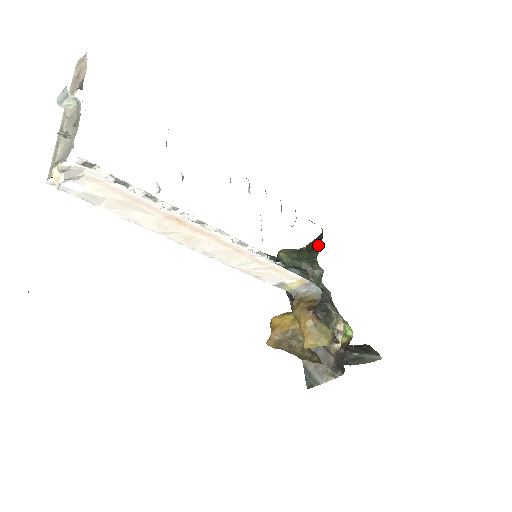
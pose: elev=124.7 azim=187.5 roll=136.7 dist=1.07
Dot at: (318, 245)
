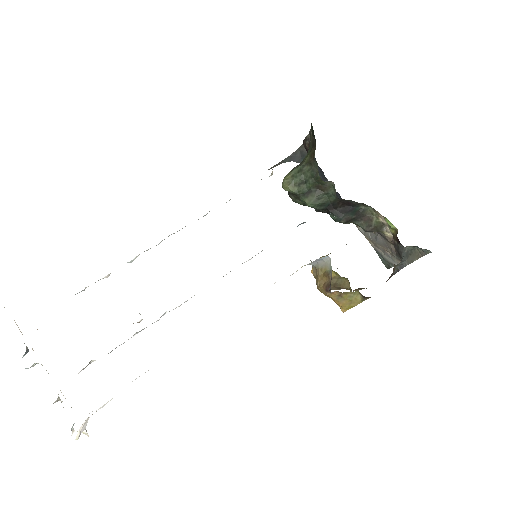
Dot at: (315, 146)
